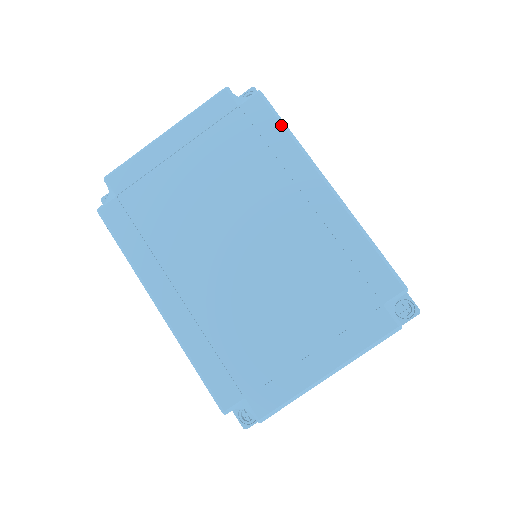
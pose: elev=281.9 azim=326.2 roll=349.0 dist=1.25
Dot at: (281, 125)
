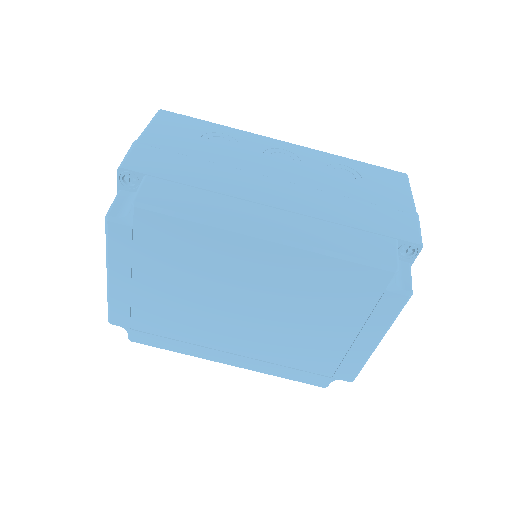
Dot at: (181, 220)
